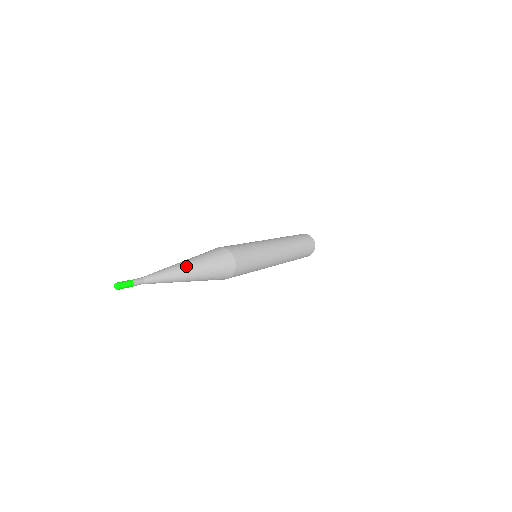
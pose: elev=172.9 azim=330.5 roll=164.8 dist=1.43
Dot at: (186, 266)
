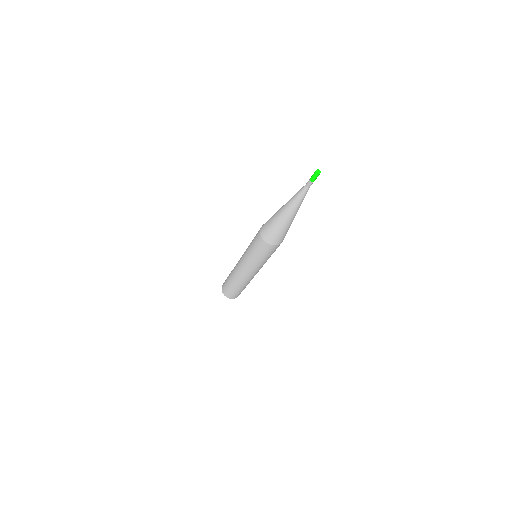
Dot at: occluded
